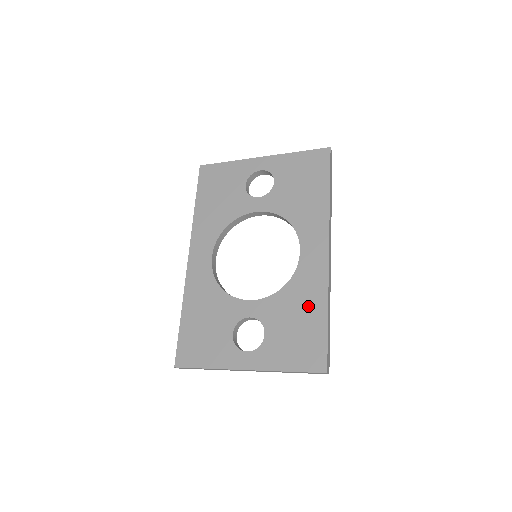
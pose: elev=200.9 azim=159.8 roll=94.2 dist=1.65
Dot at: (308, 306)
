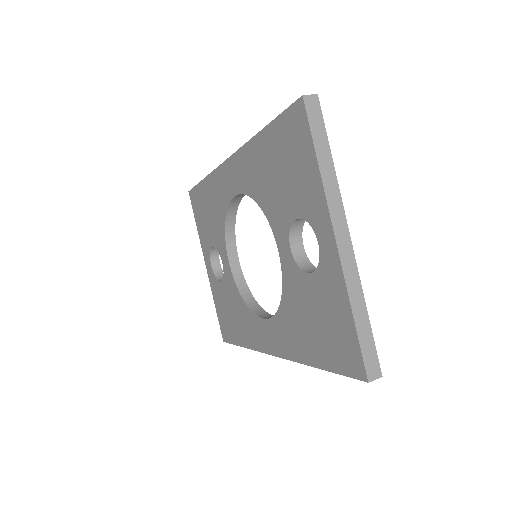
Dot at: (241, 327)
